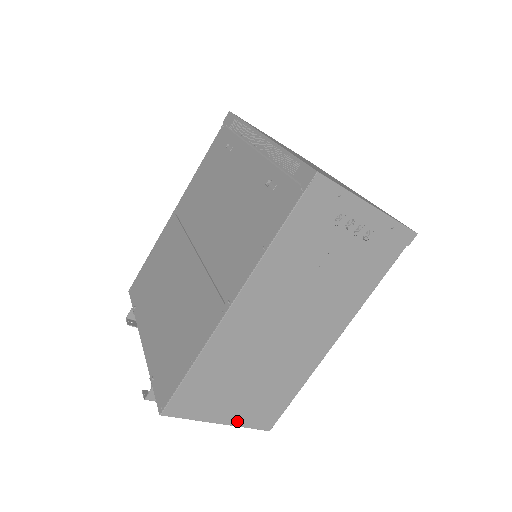
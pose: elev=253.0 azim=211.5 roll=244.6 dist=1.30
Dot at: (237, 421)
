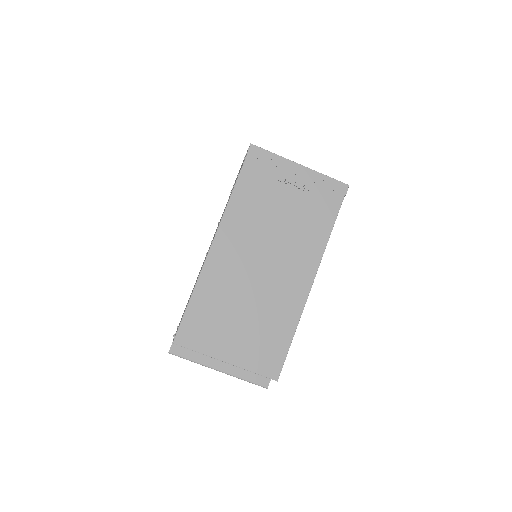
Dot at: (242, 362)
